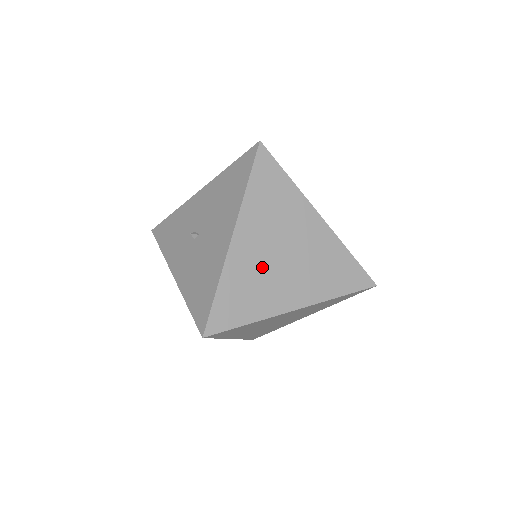
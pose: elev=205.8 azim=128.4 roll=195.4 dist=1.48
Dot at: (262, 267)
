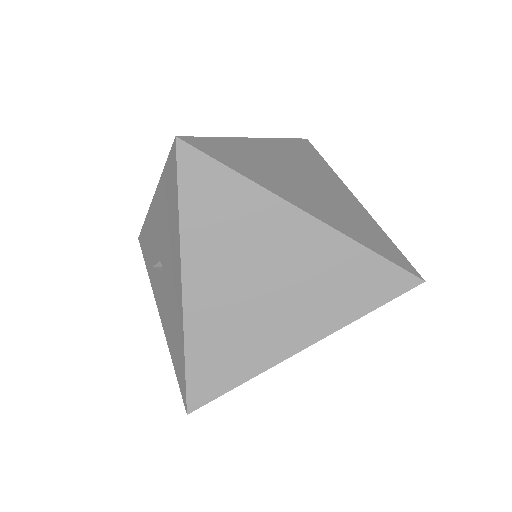
Dot at: (237, 312)
